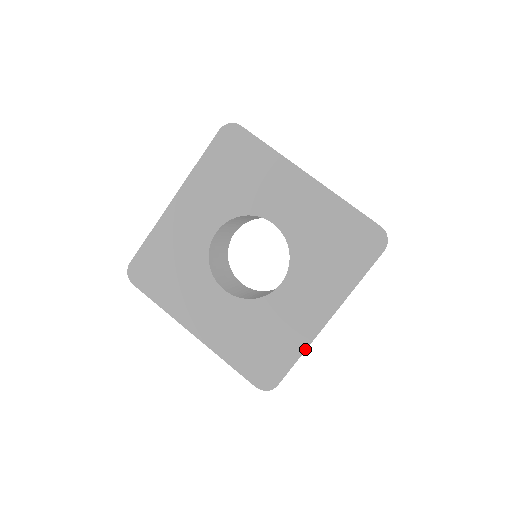
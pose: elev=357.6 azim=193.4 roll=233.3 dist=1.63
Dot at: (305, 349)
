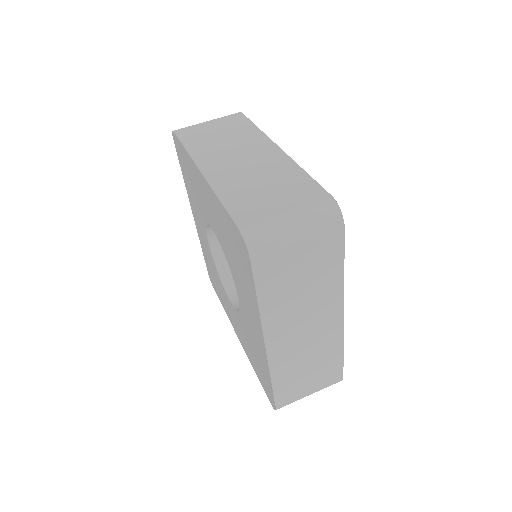
Dot at: (270, 375)
